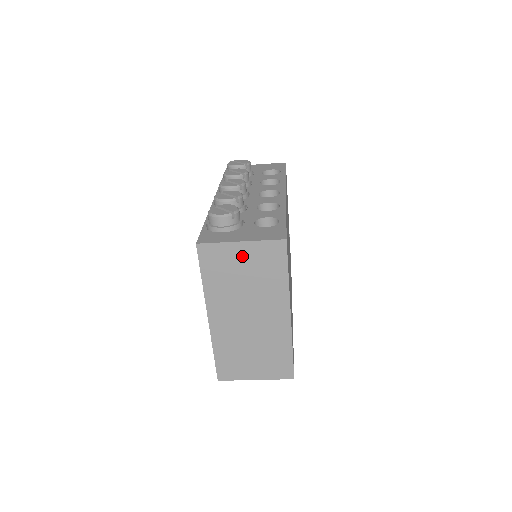
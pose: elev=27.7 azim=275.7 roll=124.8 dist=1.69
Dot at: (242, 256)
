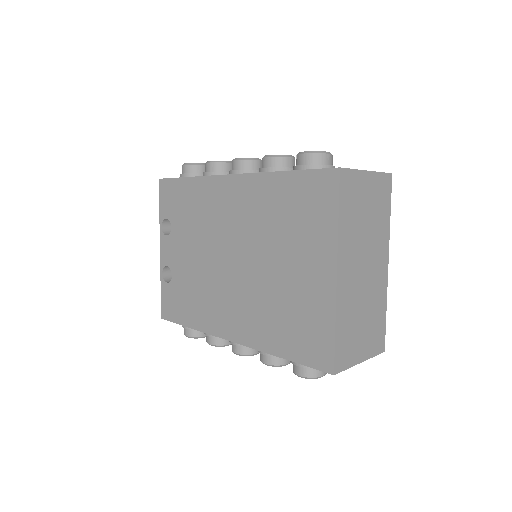
Dot at: (367, 189)
